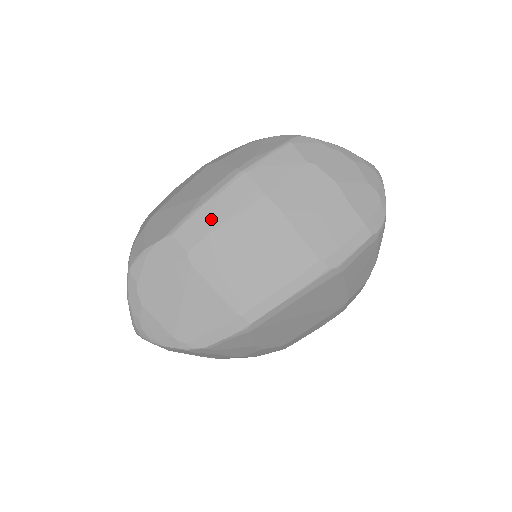
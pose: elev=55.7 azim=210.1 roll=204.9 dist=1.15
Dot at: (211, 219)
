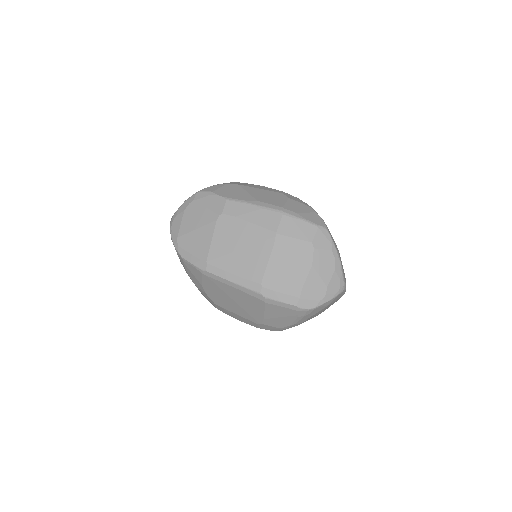
Dot at: (246, 213)
